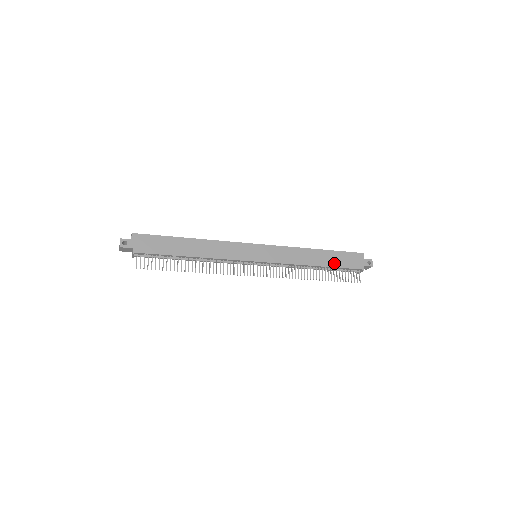
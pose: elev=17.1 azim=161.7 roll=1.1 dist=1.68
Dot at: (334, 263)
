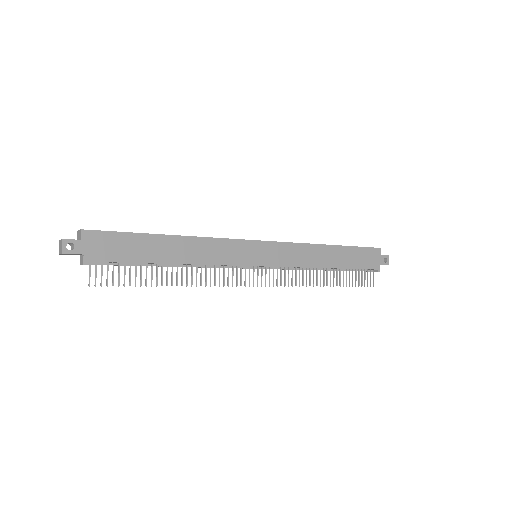
Dot at: (348, 263)
